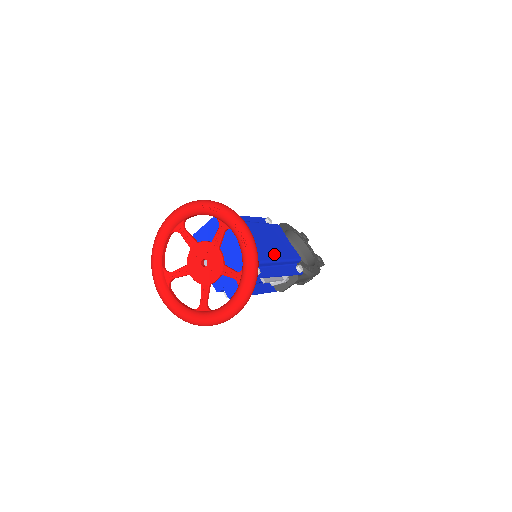
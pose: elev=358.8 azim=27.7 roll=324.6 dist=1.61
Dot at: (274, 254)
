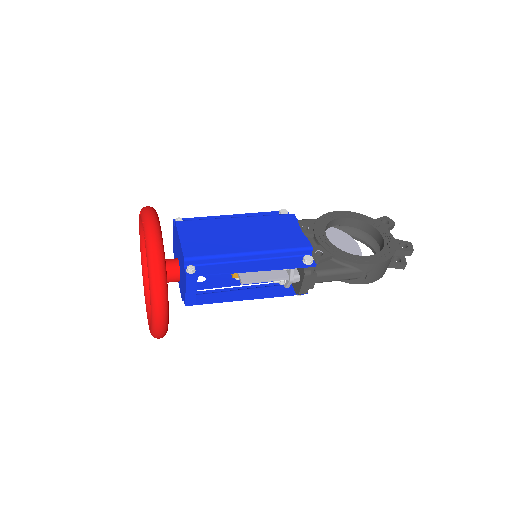
Dot at: (241, 247)
